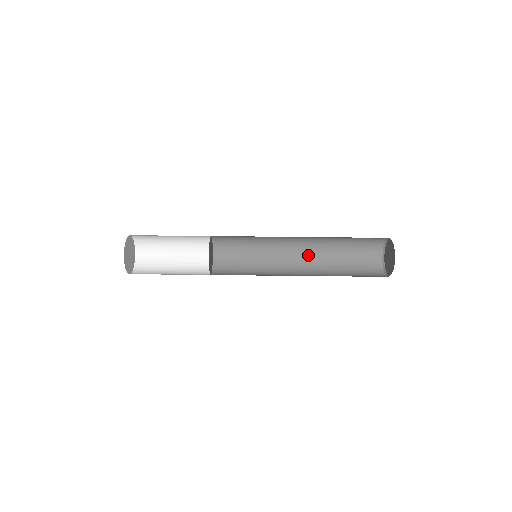
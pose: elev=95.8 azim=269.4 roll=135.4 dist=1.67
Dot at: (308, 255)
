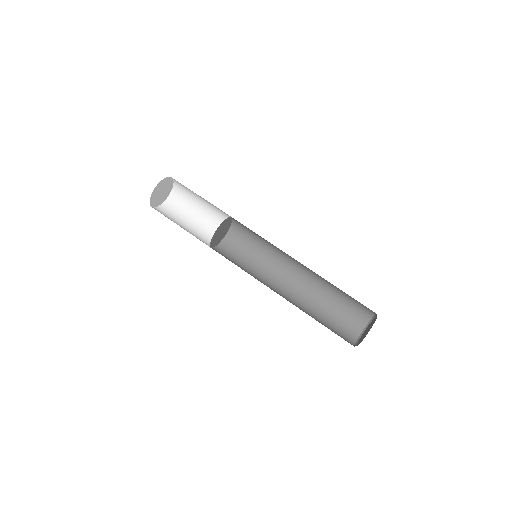
Dot at: (298, 289)
